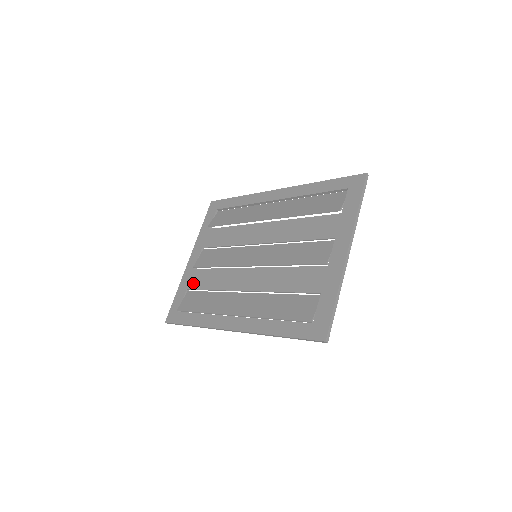
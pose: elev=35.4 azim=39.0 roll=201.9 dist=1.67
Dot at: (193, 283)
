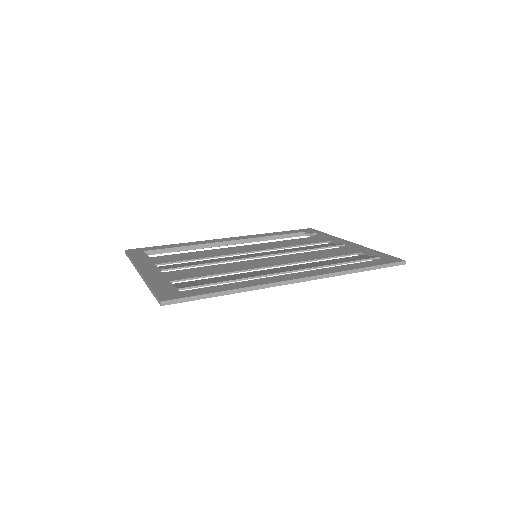
Dot at: (178, 276)
